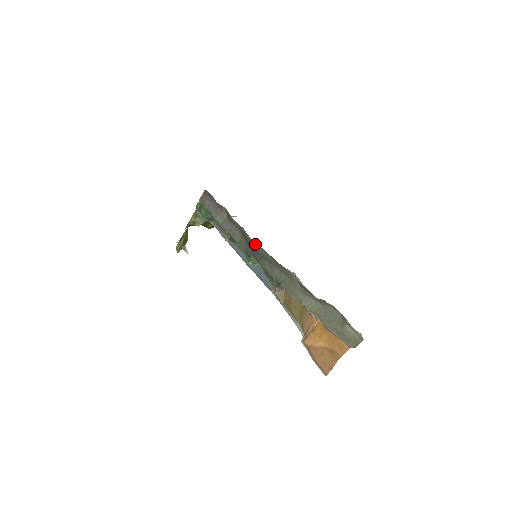
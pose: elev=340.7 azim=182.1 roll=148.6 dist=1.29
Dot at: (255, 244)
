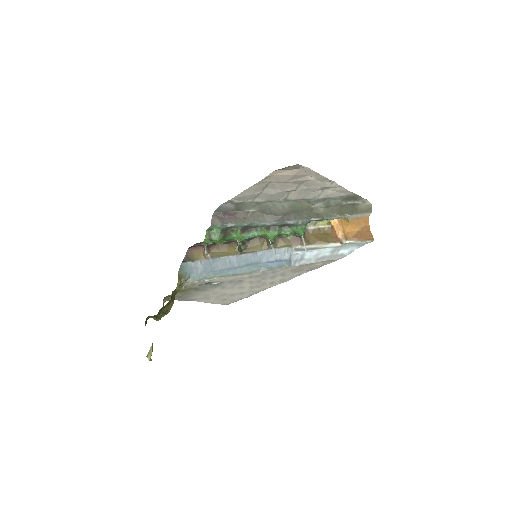
Dot at: (285, 204)
